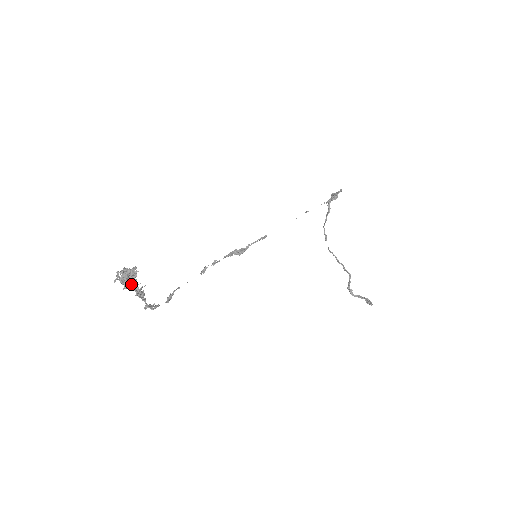
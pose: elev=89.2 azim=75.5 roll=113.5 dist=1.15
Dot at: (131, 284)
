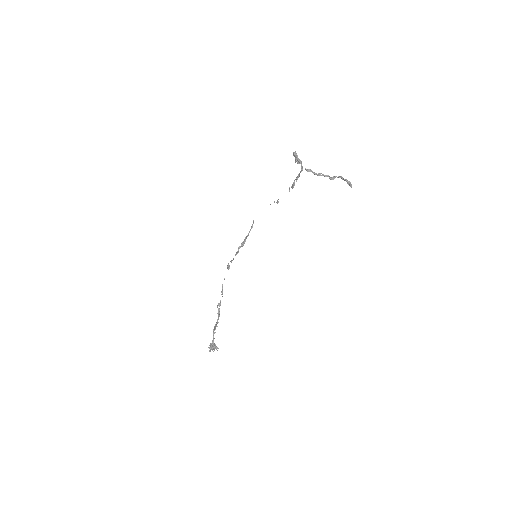
Dot at: occluded
